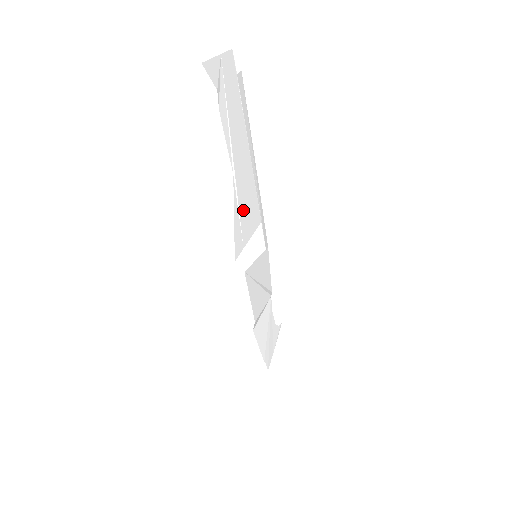
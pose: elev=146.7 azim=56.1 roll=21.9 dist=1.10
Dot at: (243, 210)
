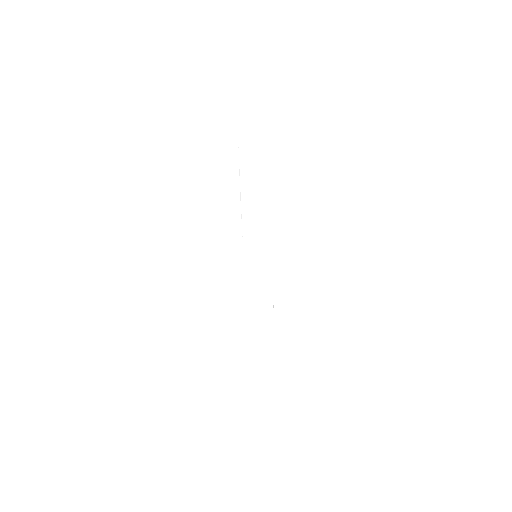
Dot at: (245, 217)
